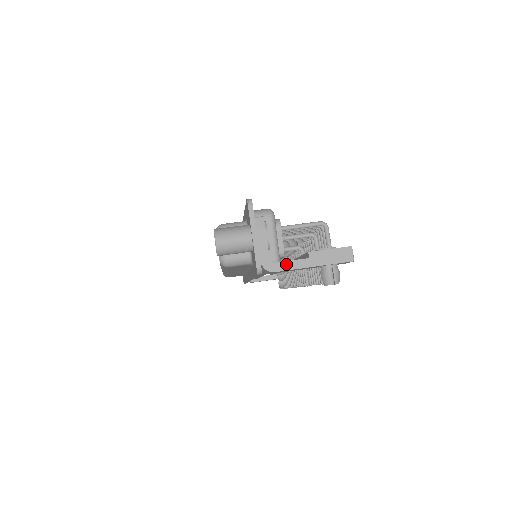
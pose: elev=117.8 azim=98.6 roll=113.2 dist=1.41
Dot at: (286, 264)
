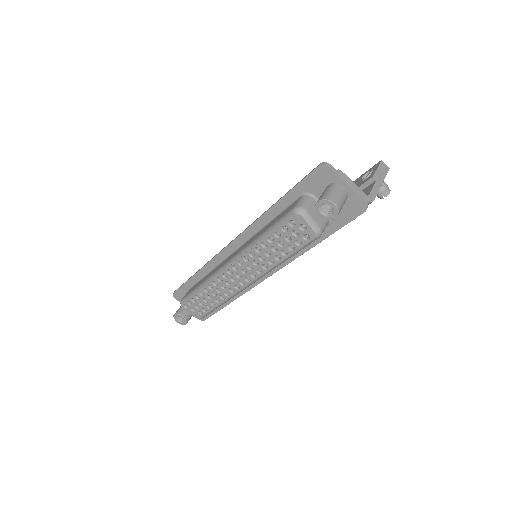
Dot at: (373, 192)
